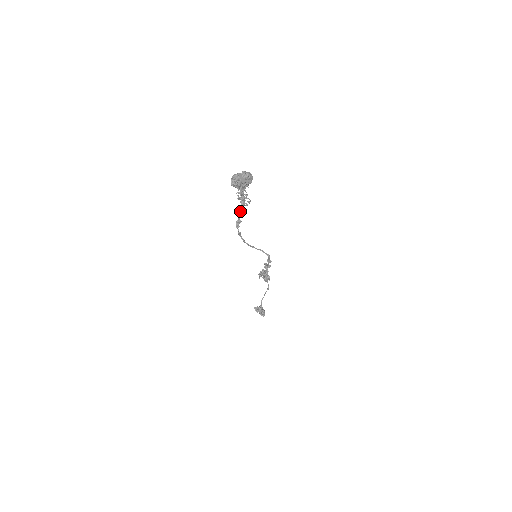
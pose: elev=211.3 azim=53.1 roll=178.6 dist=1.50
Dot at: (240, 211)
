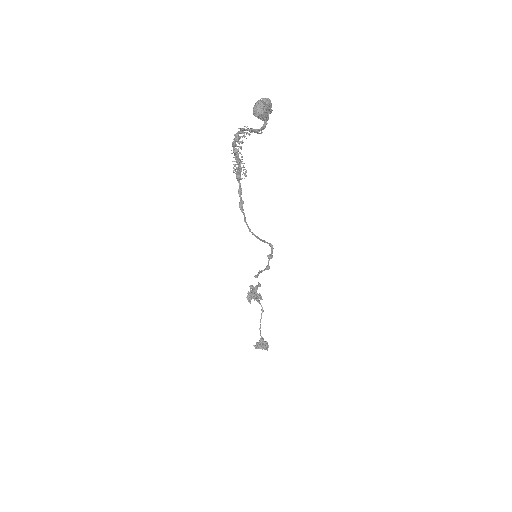
Dot at: (238, 190)
